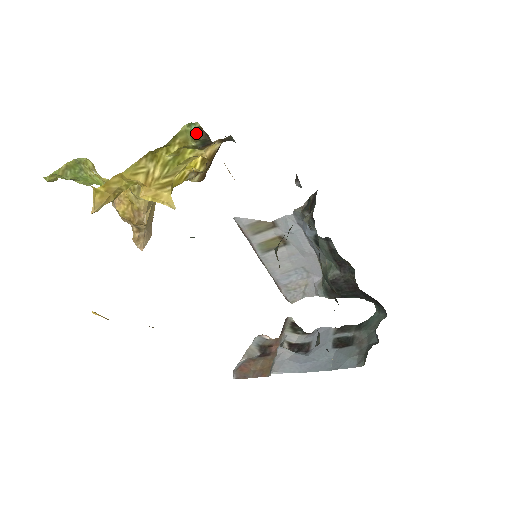
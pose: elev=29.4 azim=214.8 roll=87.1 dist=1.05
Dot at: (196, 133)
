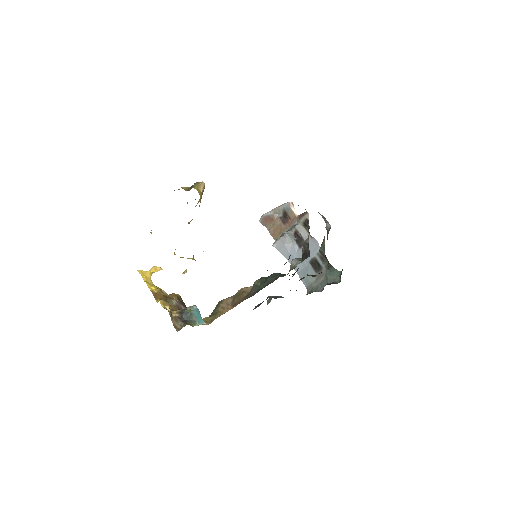
Dot at: occluded
